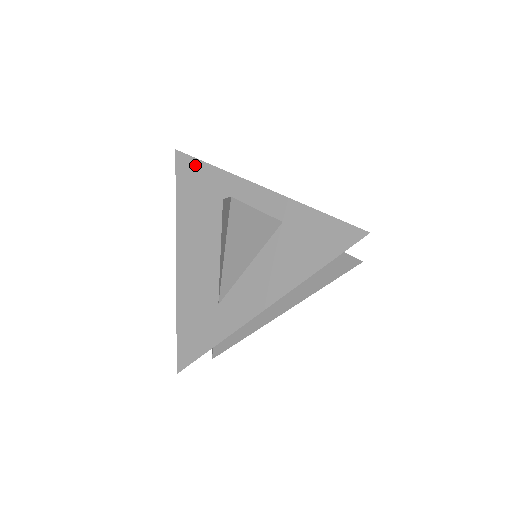
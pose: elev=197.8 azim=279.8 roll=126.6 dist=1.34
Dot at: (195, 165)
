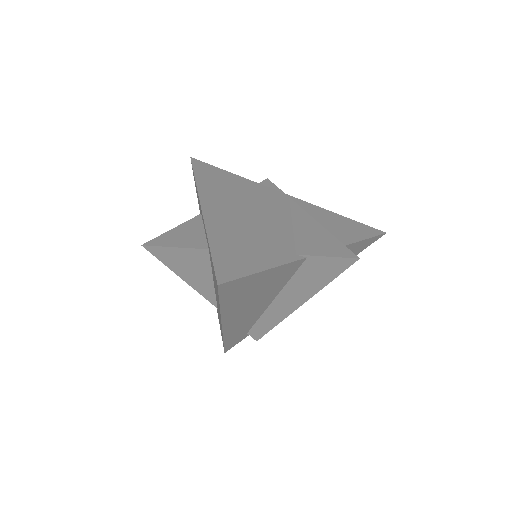
Dot at: occluded
